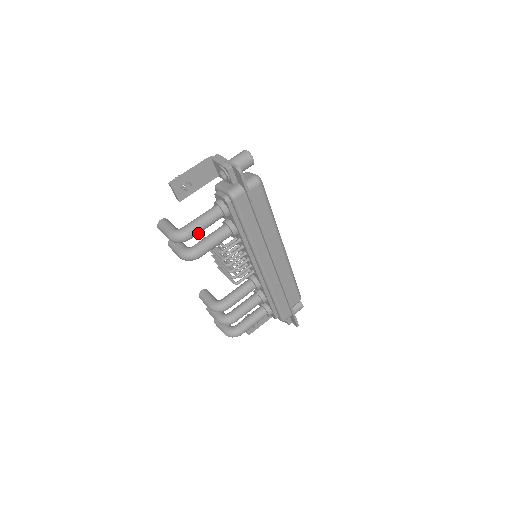
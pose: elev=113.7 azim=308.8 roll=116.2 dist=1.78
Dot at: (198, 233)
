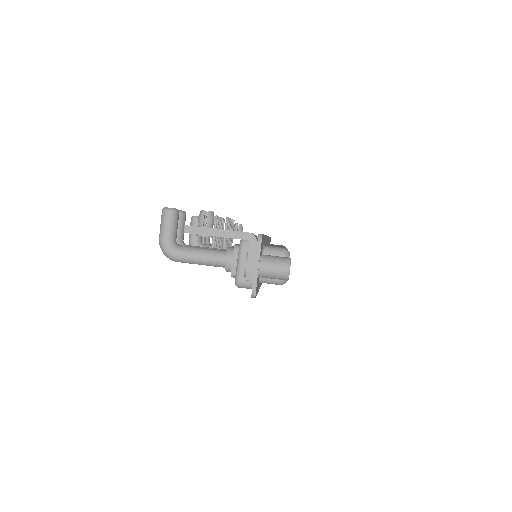
Dot at: occluded
